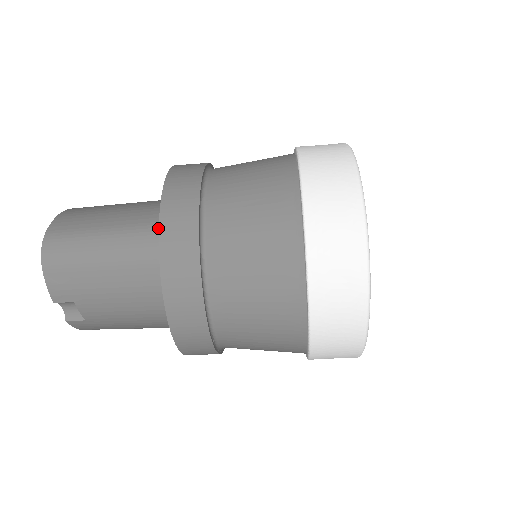
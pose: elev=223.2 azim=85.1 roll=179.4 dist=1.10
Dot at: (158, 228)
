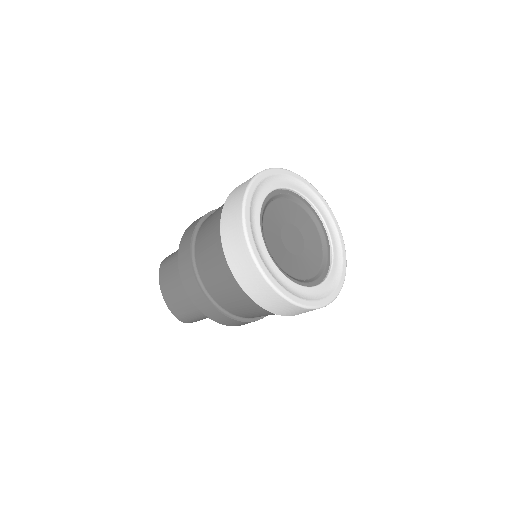
Dot at: occluded
